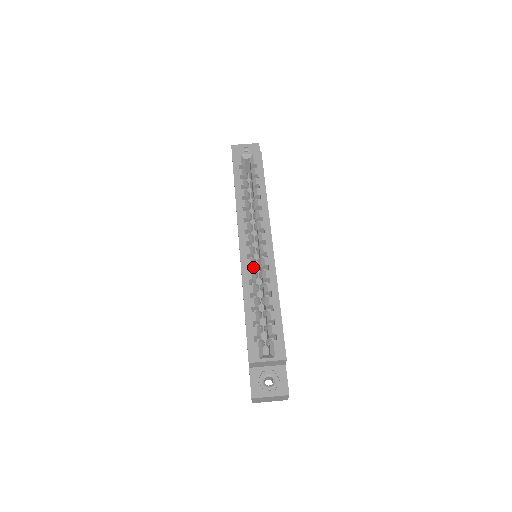
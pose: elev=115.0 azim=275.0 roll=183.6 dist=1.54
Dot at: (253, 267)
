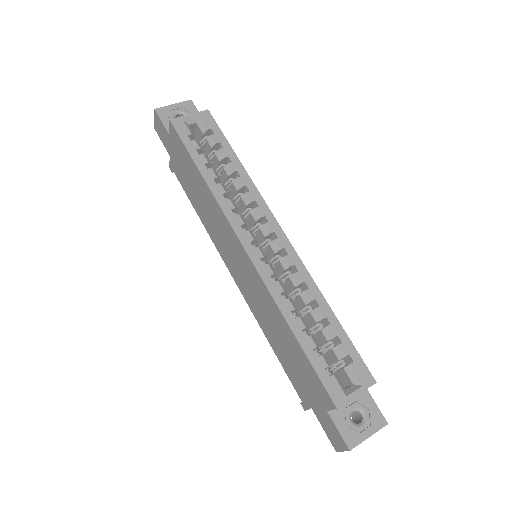
Dot at: (275, 274)
